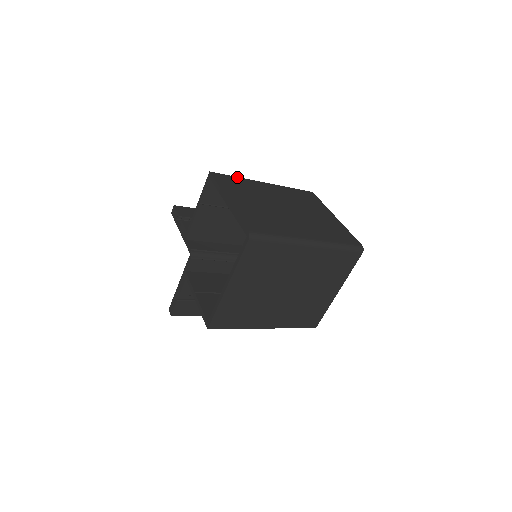
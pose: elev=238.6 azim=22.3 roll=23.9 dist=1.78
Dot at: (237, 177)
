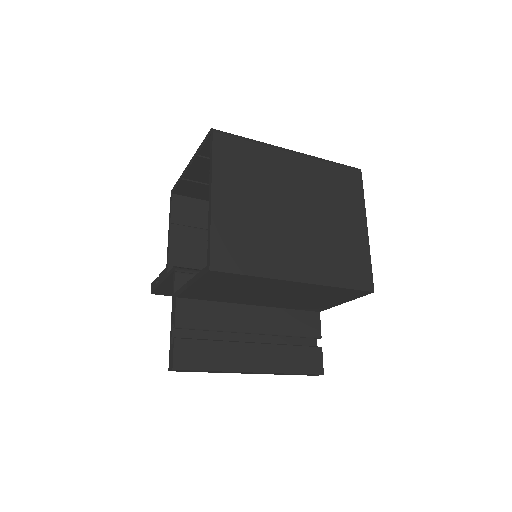
Dot at: occluded
